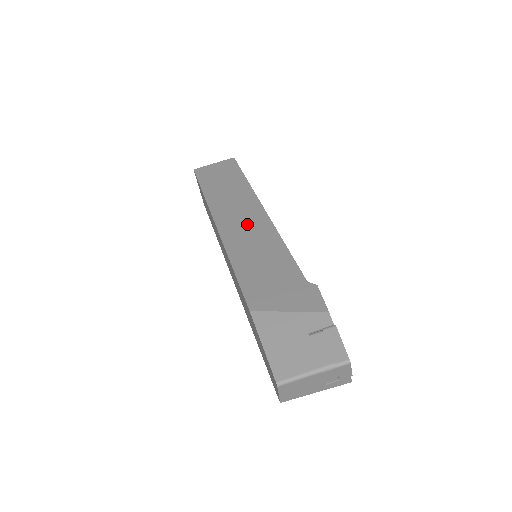
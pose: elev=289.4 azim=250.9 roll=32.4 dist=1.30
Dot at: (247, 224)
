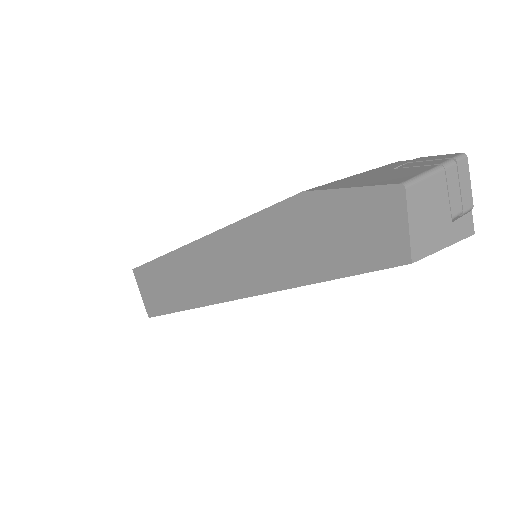
Dot at: occluded
